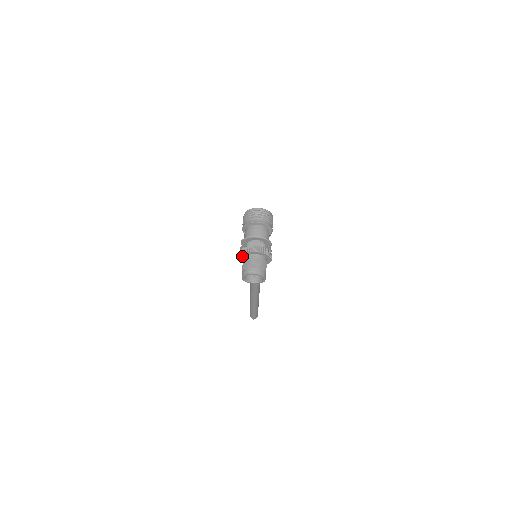
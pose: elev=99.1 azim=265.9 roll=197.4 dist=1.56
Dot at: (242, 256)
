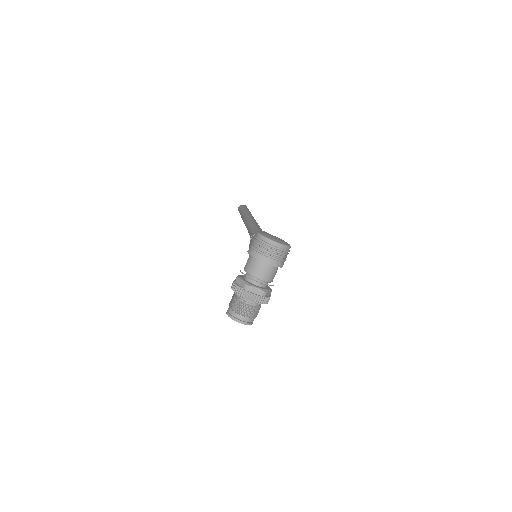
Dot at: (235, 291)
